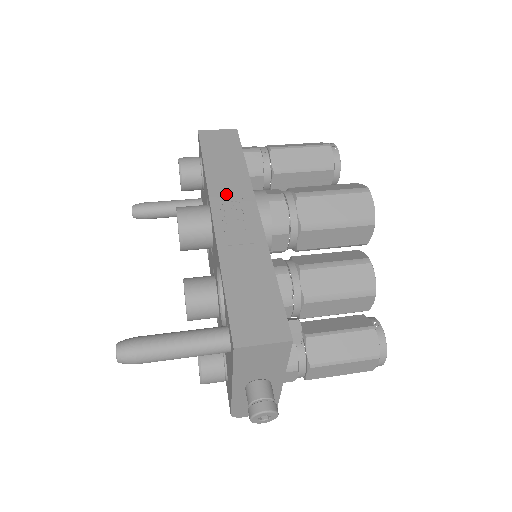
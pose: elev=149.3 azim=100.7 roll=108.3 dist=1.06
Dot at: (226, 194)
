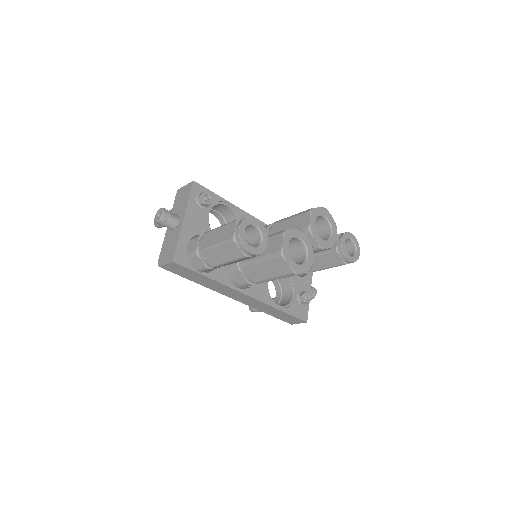
Dot at: occluded
